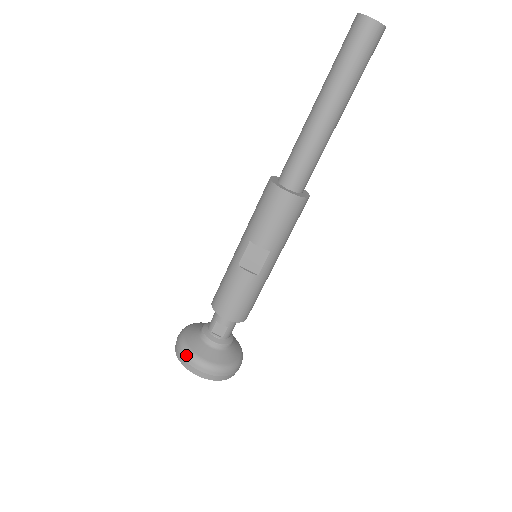
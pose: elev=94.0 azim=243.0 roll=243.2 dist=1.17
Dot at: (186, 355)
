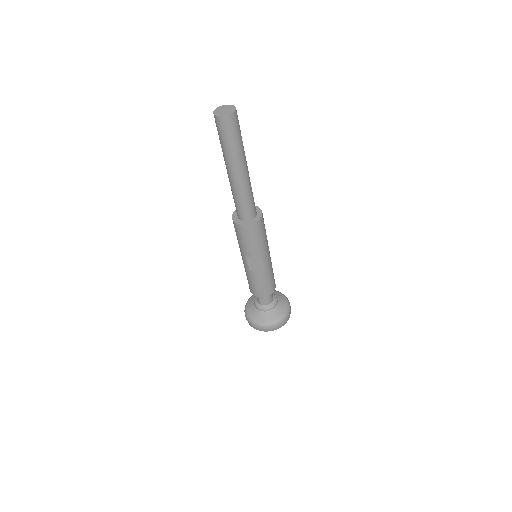
Dot at: (256, 325)
